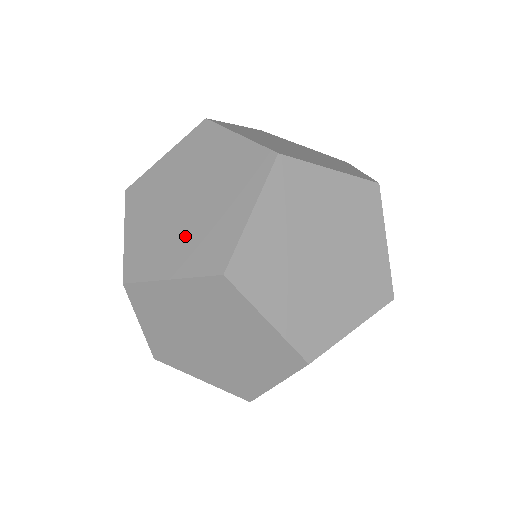
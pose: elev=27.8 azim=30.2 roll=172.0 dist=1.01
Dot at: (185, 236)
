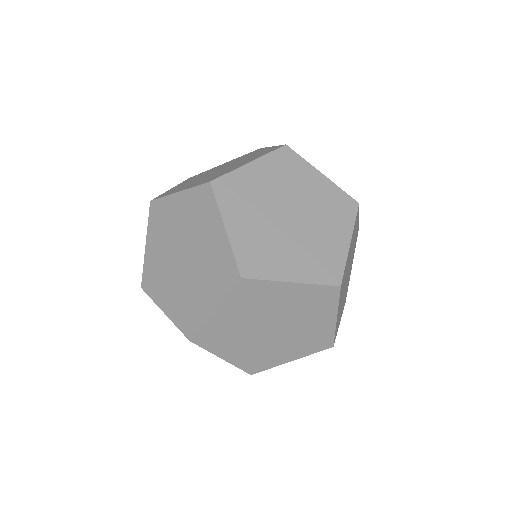
Dot at: (238, 164)
